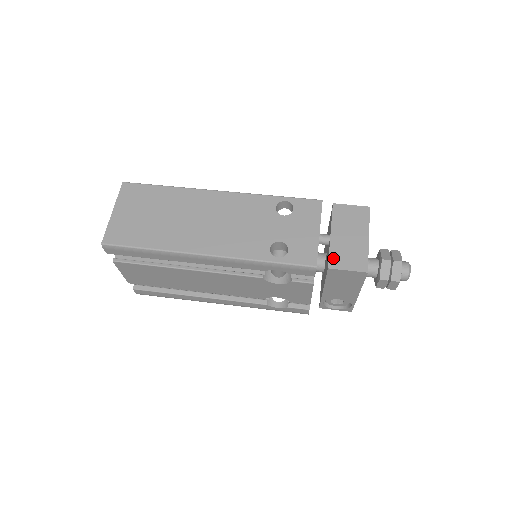
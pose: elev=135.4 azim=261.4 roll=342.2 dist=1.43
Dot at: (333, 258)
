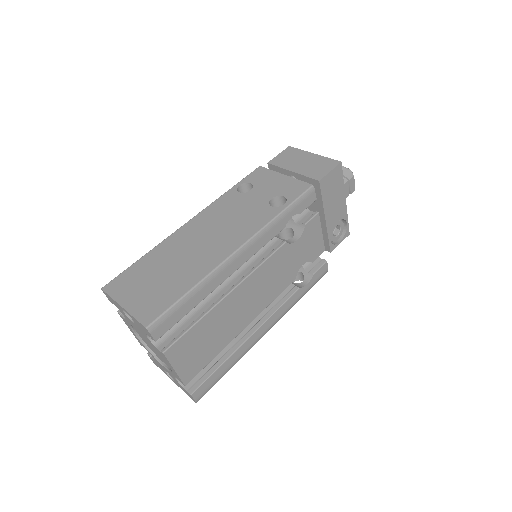
Dot at: (313, 176)
